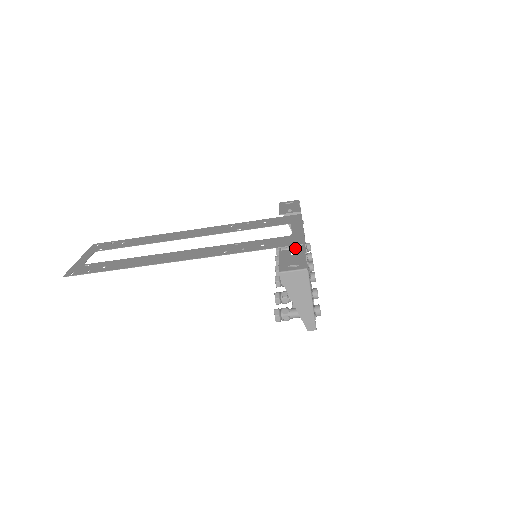
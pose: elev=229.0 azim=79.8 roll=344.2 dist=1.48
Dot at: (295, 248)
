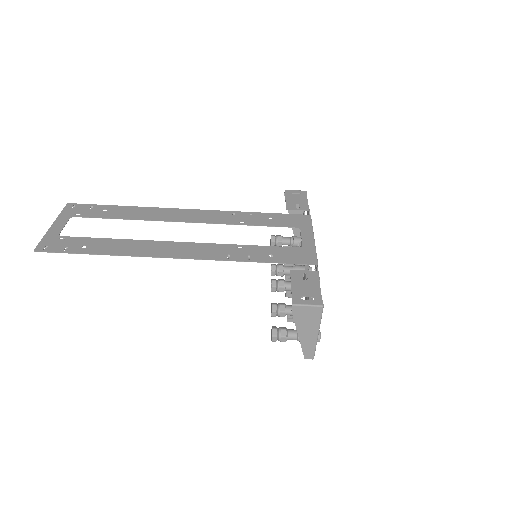
Dot at: (292, 241)
